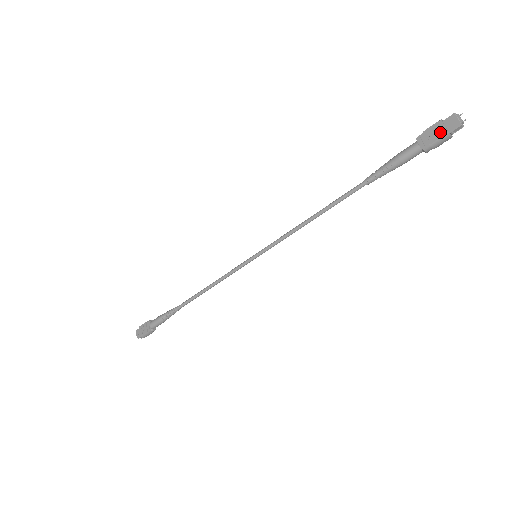
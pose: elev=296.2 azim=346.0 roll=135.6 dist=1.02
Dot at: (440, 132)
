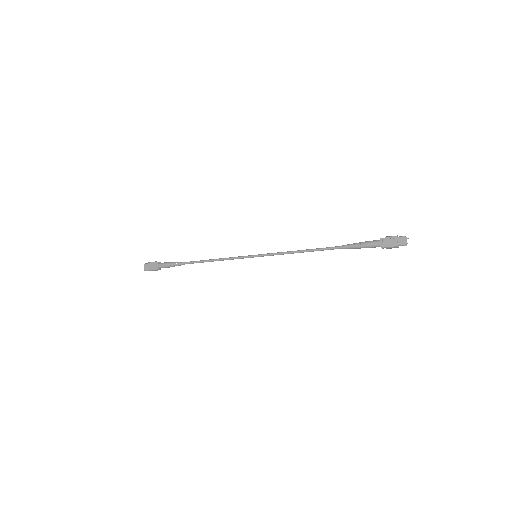
Dot at: (394, 243)
